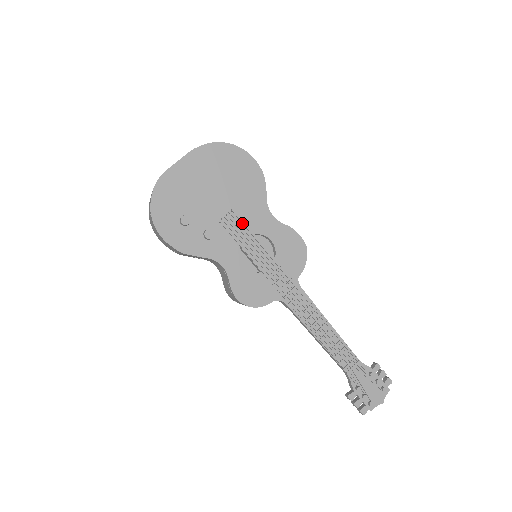
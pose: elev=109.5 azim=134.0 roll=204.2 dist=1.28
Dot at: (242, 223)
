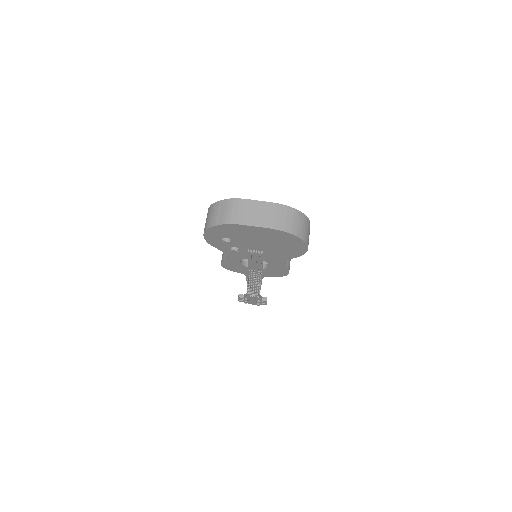
Dot at: (261, 256)
